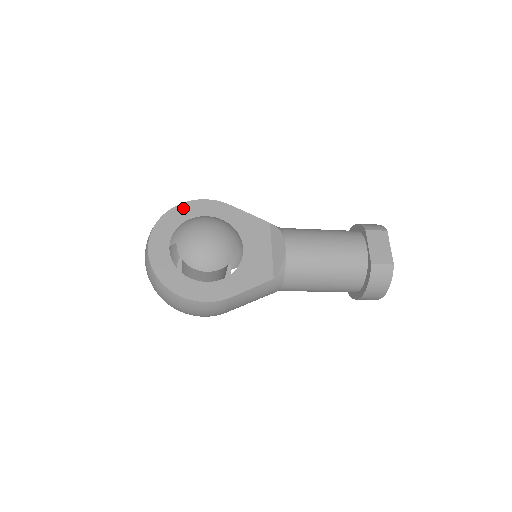
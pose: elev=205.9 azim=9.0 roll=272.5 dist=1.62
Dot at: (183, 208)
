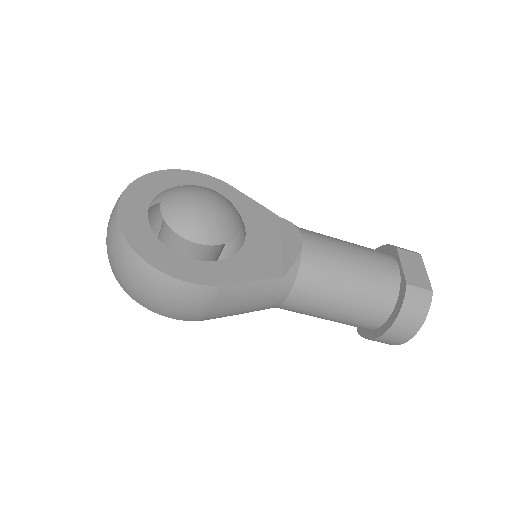
Dot at: (174, 174)
